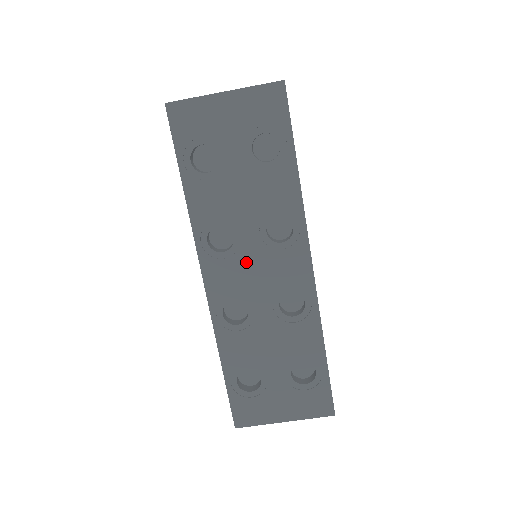
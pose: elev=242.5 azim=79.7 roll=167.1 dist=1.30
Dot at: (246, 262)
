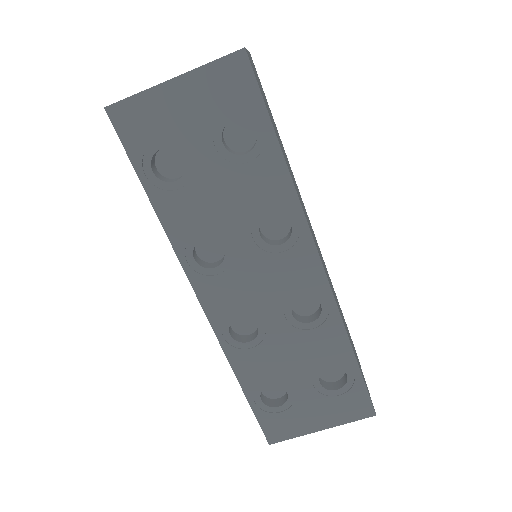
Dot at: (244, 274)
